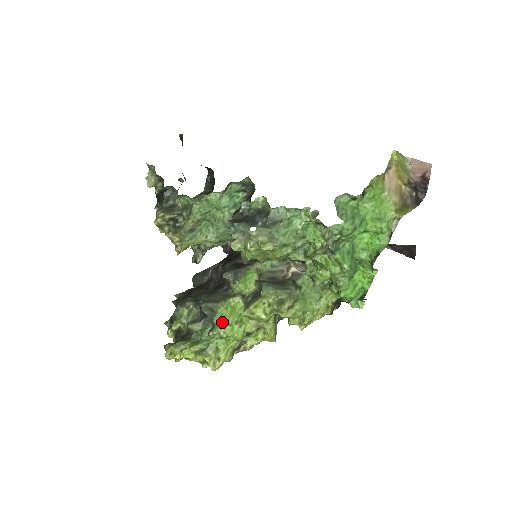
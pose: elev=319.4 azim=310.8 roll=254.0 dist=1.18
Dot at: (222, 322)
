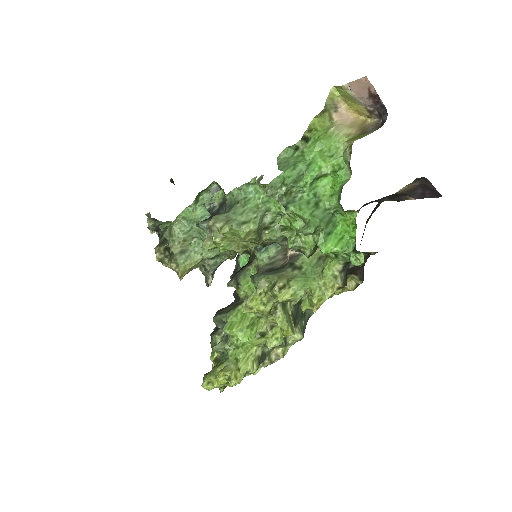
Dot at: (231, 330)
